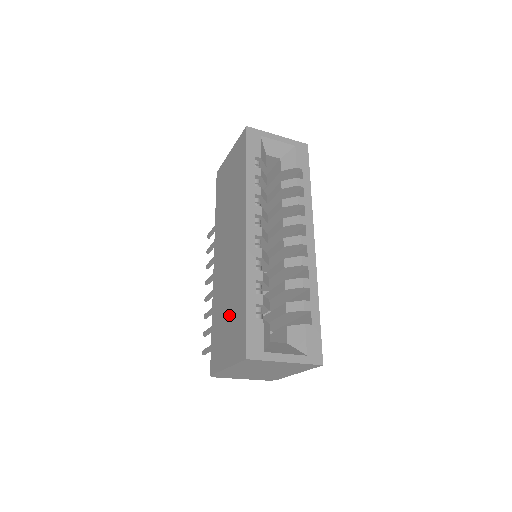
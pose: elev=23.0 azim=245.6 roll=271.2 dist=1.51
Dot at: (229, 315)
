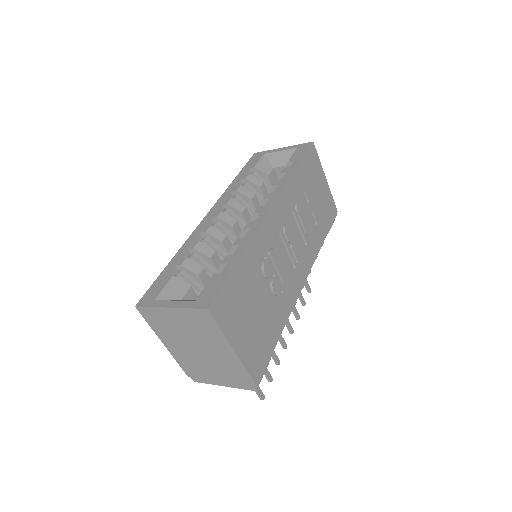
Dot at: occluded
